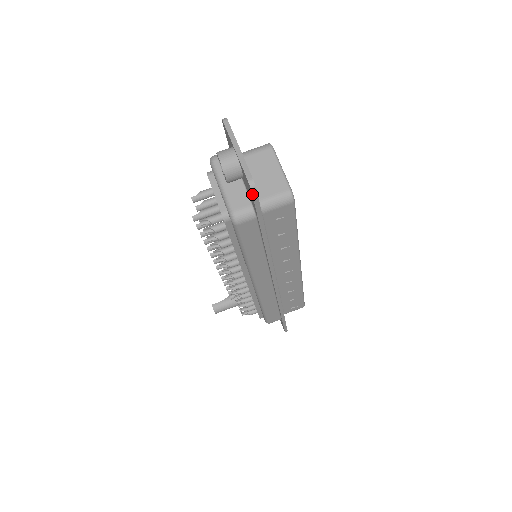
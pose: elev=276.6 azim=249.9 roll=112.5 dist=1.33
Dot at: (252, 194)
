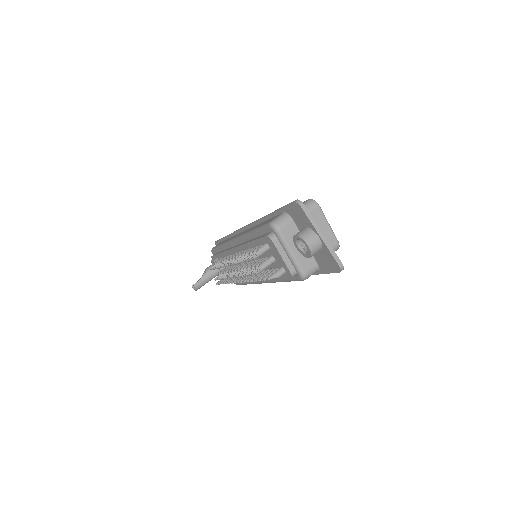
Dot at: (338, 272)
